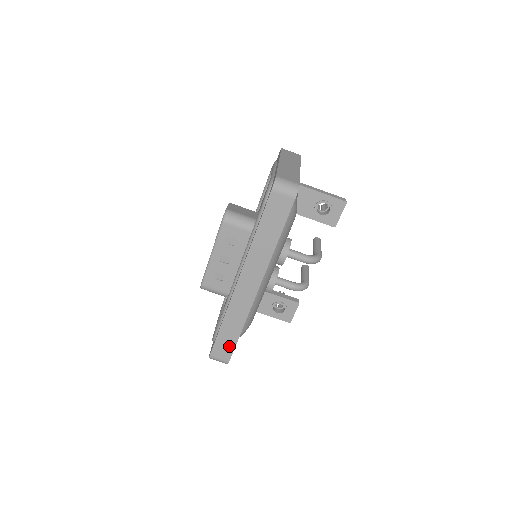
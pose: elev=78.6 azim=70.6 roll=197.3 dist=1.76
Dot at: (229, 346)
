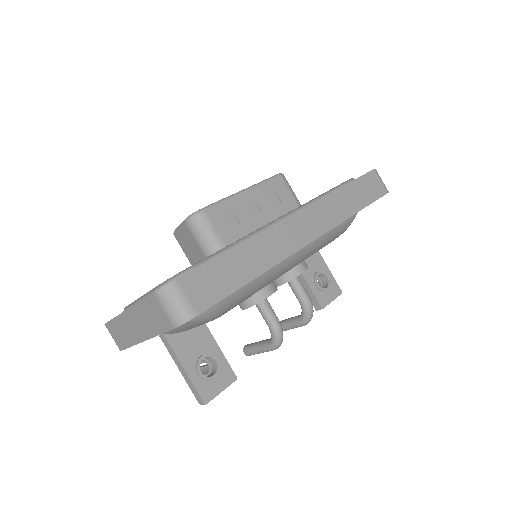
Dot at: (220, 287)
